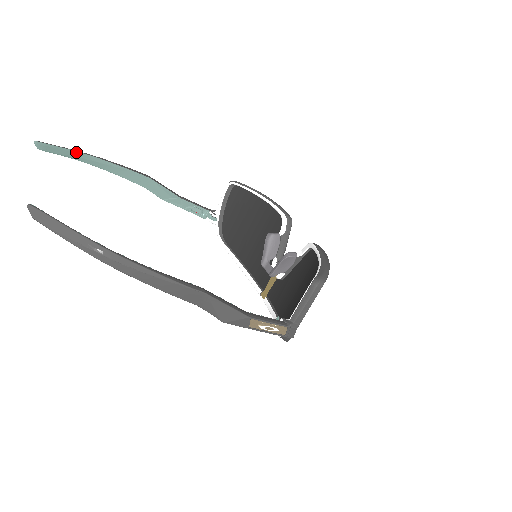
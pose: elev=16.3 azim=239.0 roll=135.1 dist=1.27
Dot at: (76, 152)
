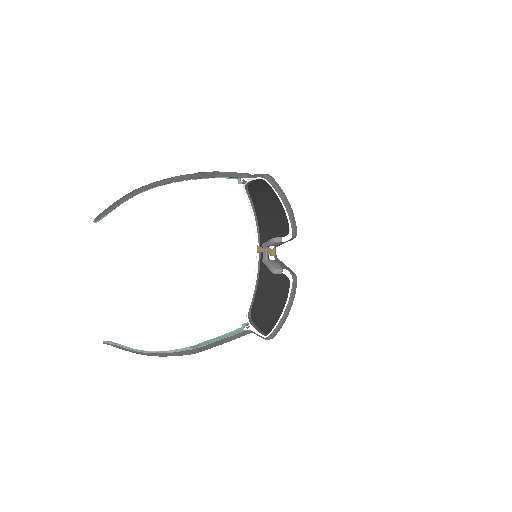
Dot at: occluded
